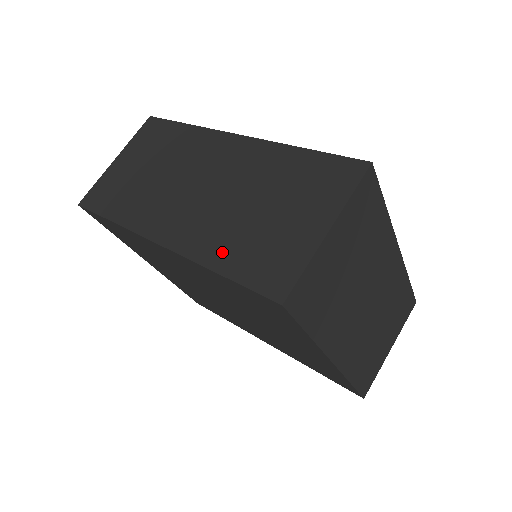
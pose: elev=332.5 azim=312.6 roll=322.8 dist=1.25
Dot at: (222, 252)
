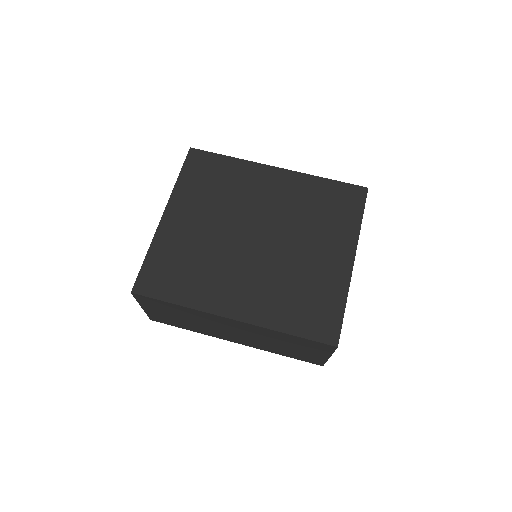
Dot at: (278, 352)
